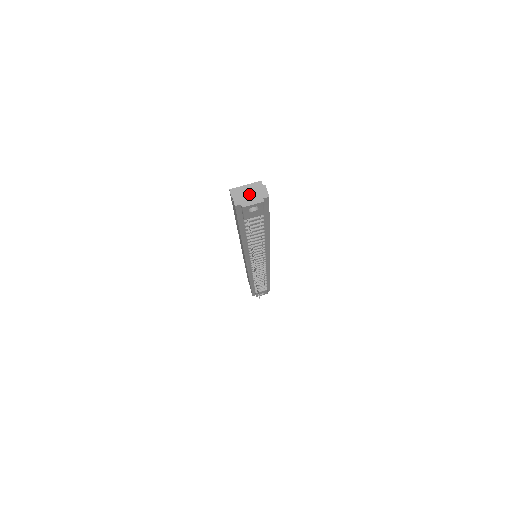
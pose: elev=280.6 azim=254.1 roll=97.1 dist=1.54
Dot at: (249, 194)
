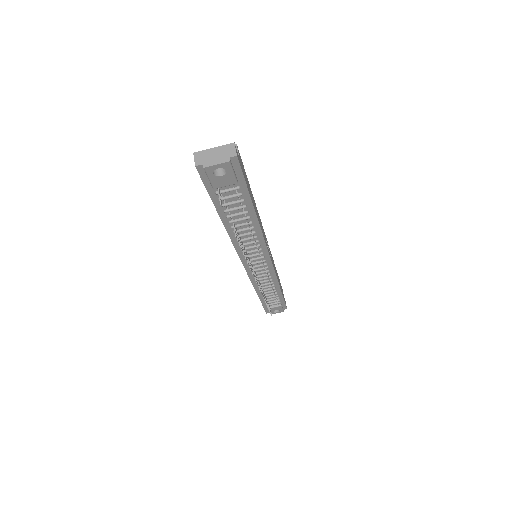
Dot at: (214, 153)
